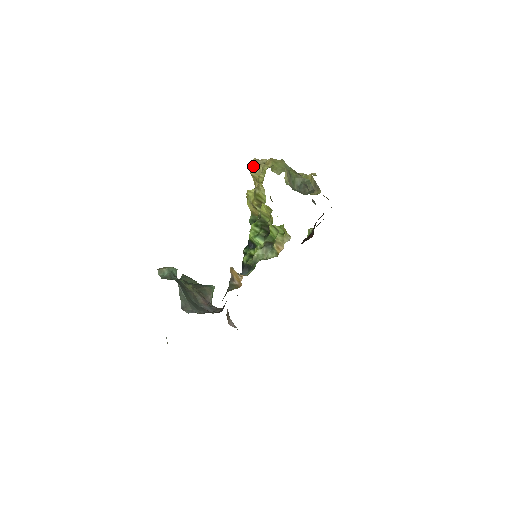
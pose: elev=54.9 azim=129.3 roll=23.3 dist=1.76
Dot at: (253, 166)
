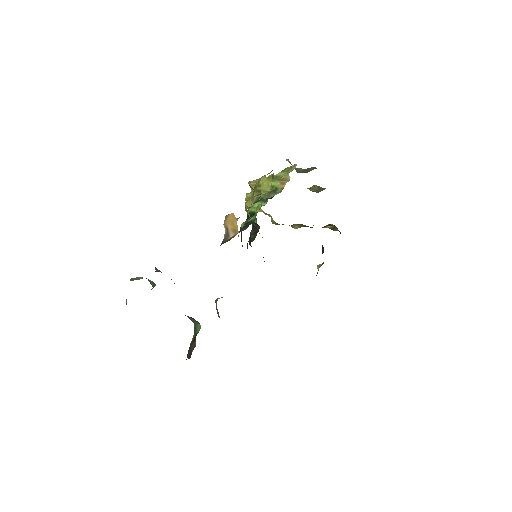
Dot at: occluded
